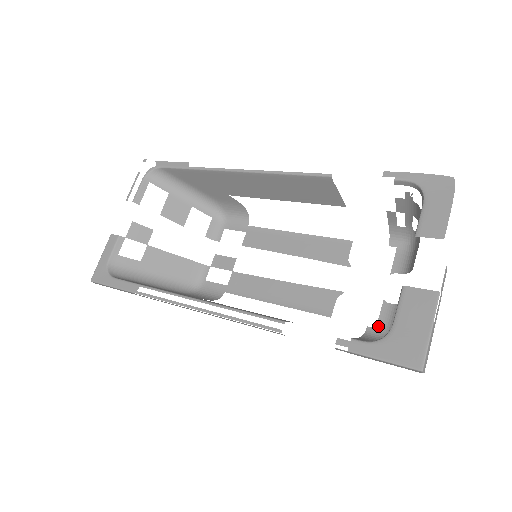
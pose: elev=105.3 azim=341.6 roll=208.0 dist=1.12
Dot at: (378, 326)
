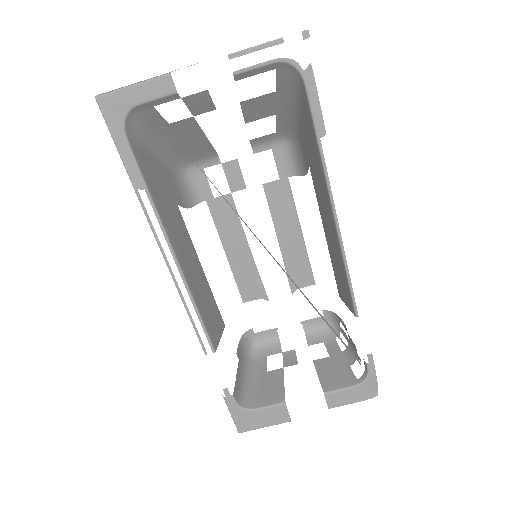
Dot at: (257, 334)
